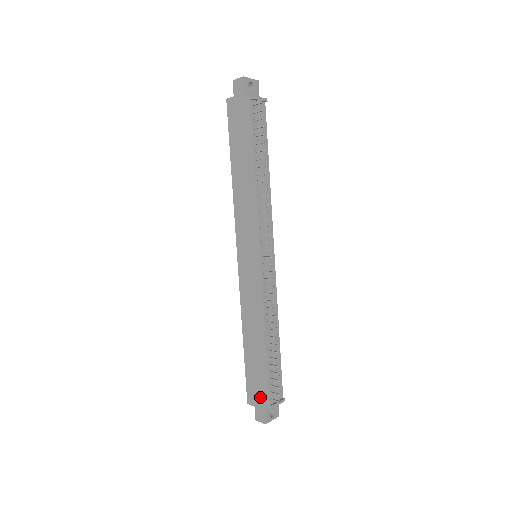
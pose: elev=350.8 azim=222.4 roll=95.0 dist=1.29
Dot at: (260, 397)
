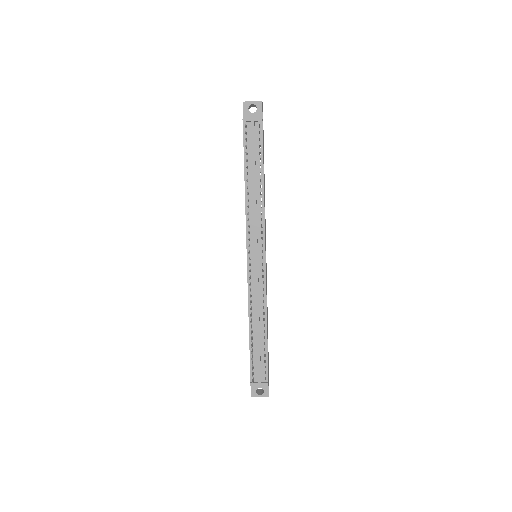
Dot at: occluded
